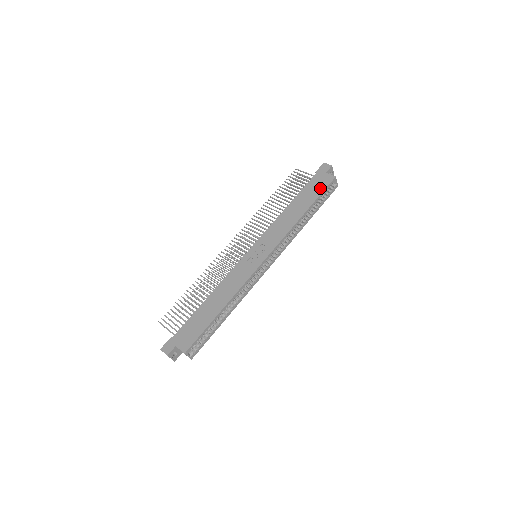
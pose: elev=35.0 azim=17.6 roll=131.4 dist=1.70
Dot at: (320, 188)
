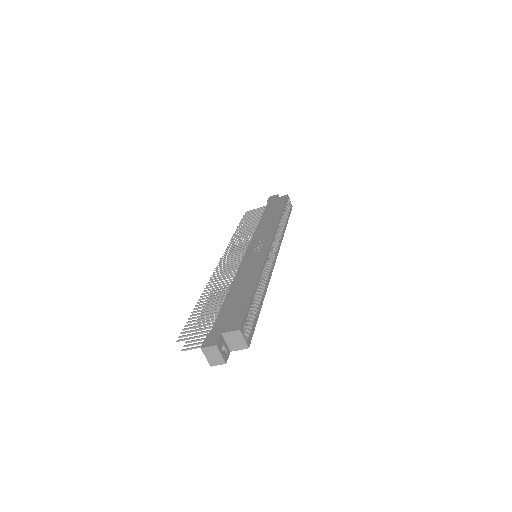
Dot at: (280, 202)
